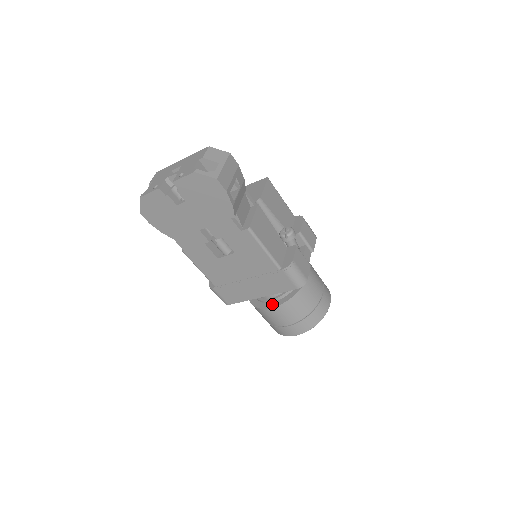
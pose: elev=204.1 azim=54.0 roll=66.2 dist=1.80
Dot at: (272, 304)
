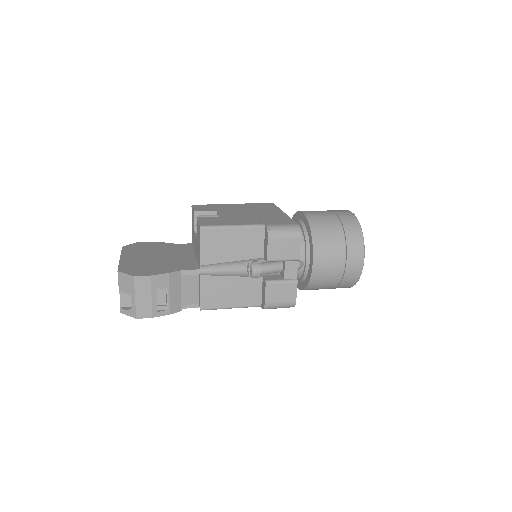
Dot at: (297, 284)
